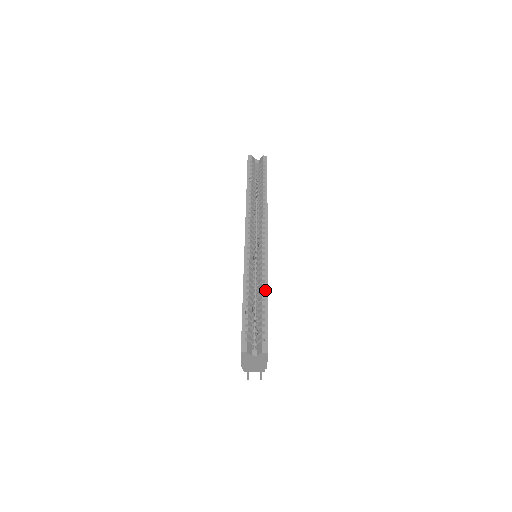
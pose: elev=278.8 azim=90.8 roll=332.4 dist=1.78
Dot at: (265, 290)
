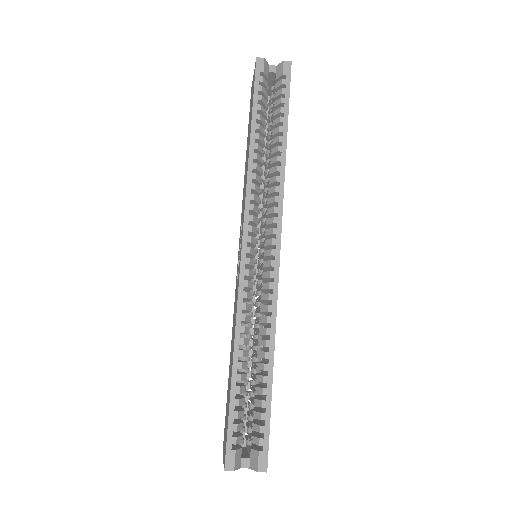
Dot at: (270, 354)
